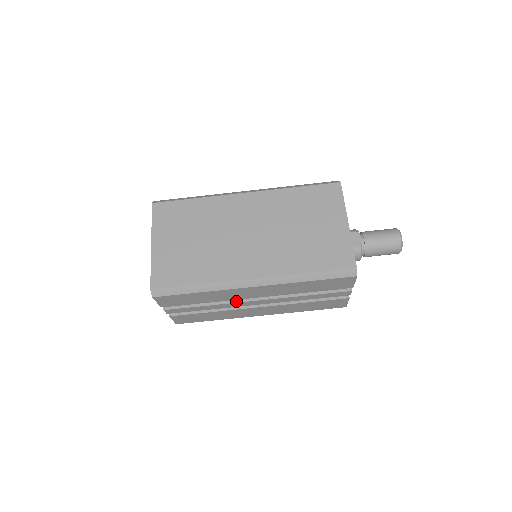
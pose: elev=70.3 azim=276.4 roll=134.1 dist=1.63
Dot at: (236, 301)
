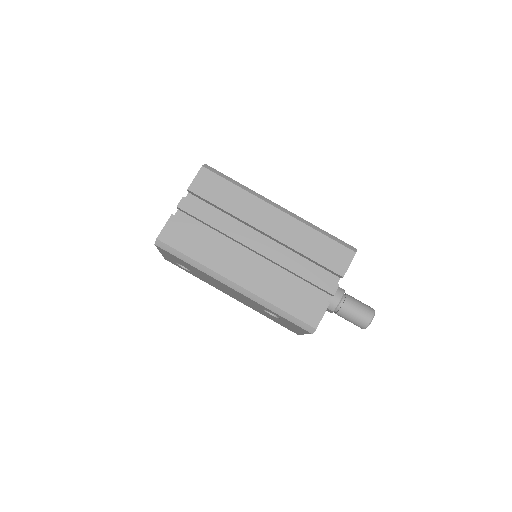
Dot at: (244, 231)
